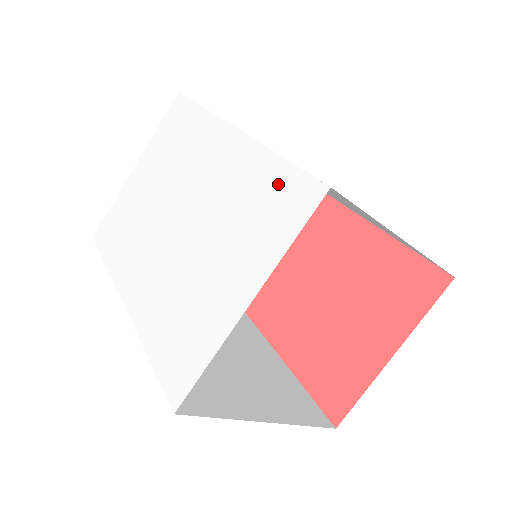
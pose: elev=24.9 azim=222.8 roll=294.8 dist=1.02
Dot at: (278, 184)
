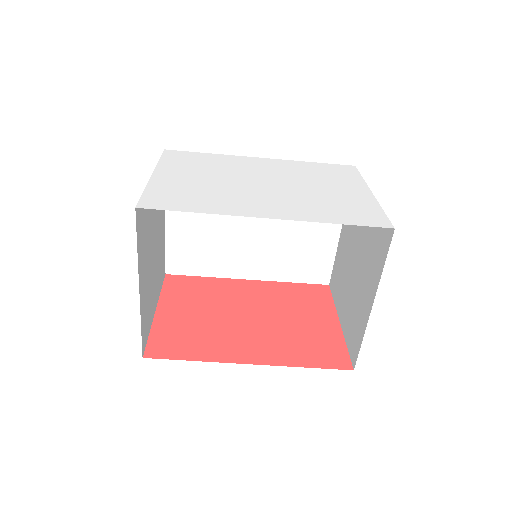
Dot at: (326, 167)
